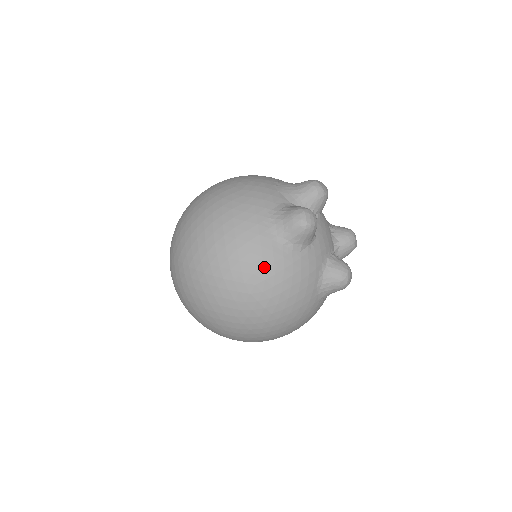
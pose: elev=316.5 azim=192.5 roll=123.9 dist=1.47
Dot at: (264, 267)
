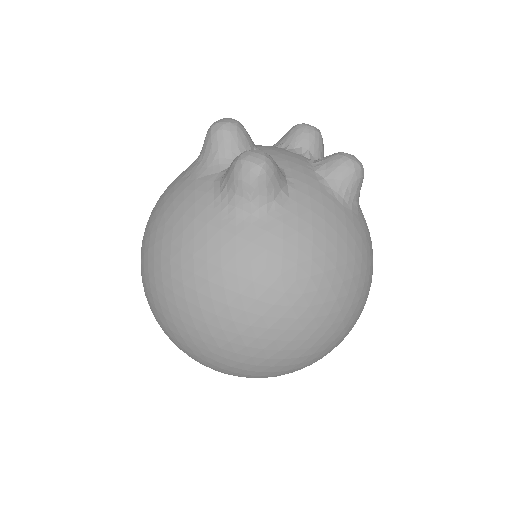
Dot at: (280, 255)
